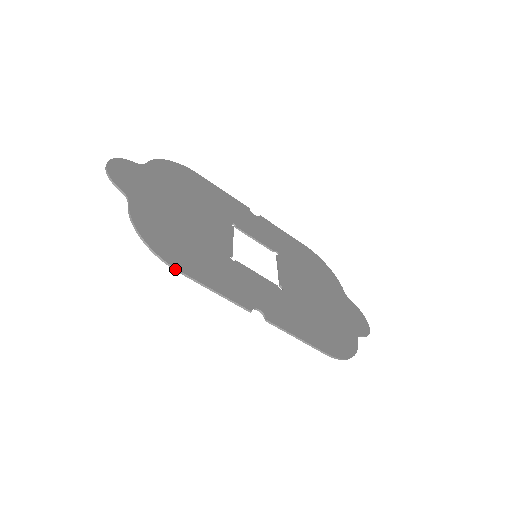
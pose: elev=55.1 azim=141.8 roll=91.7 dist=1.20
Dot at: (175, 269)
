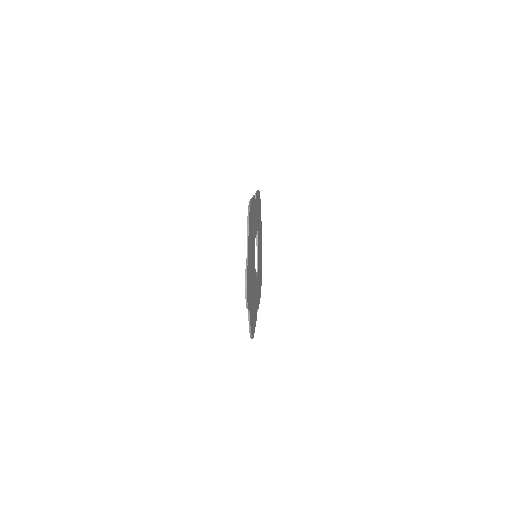
Dot at: (253, 336)
